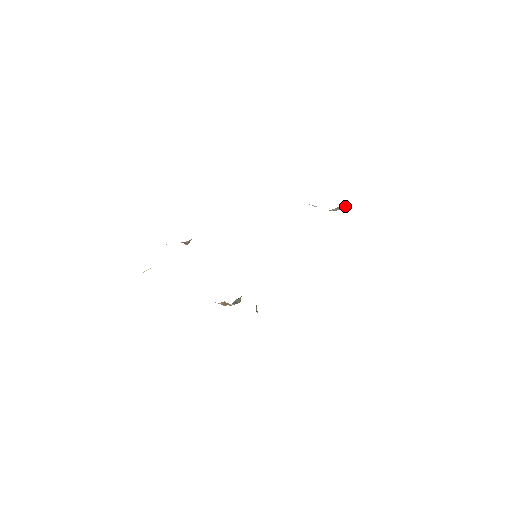
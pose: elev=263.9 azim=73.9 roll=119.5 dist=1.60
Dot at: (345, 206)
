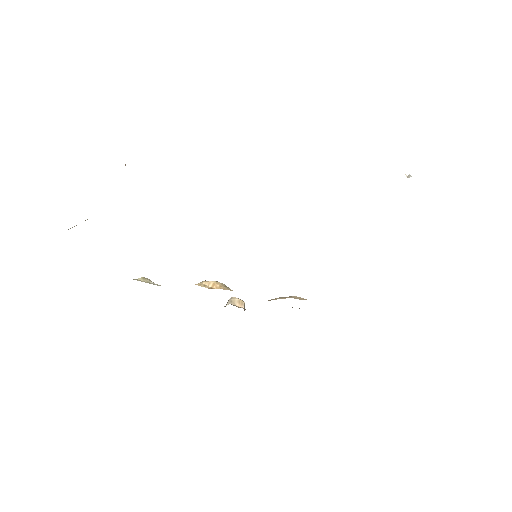
Dot at: occluded
